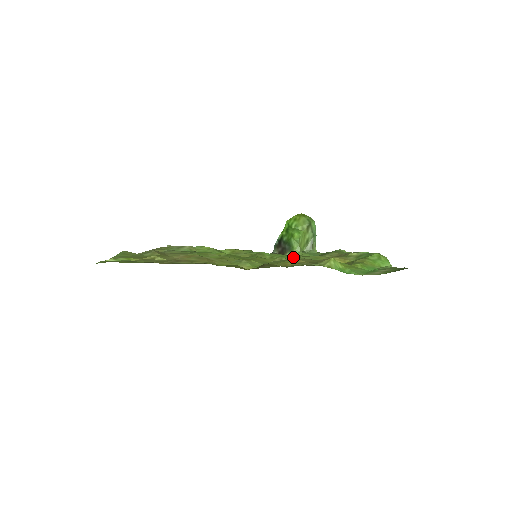
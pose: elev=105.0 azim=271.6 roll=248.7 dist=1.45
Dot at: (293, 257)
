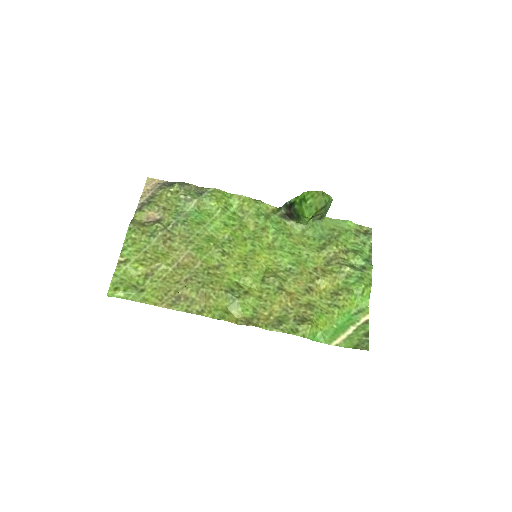
Dot at: (290, 260)
